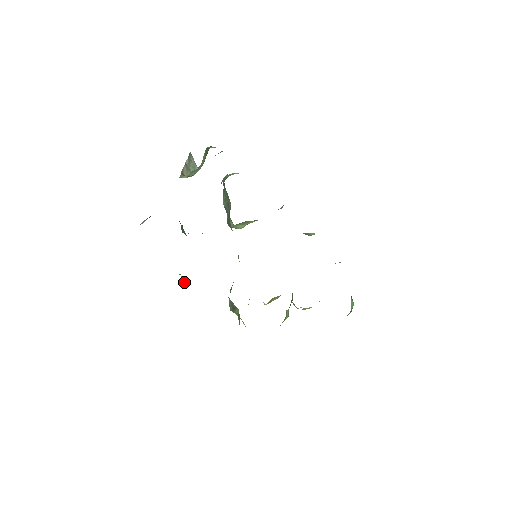
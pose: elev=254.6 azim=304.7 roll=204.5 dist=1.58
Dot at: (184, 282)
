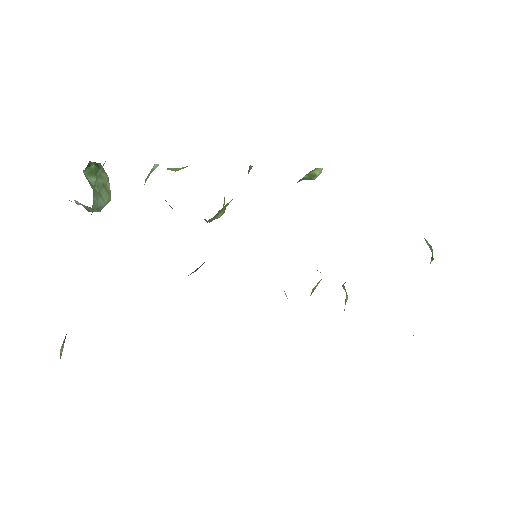
Dot at: occluded
